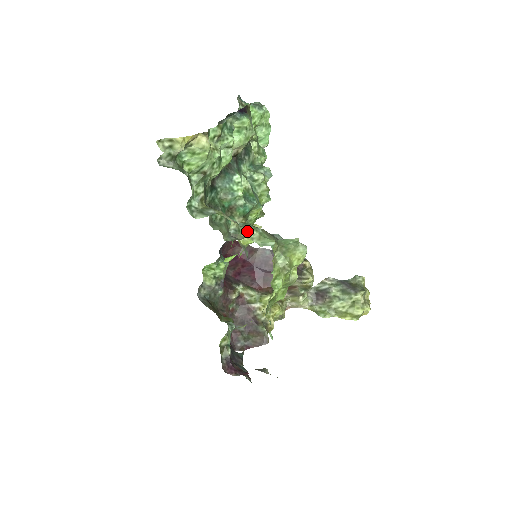
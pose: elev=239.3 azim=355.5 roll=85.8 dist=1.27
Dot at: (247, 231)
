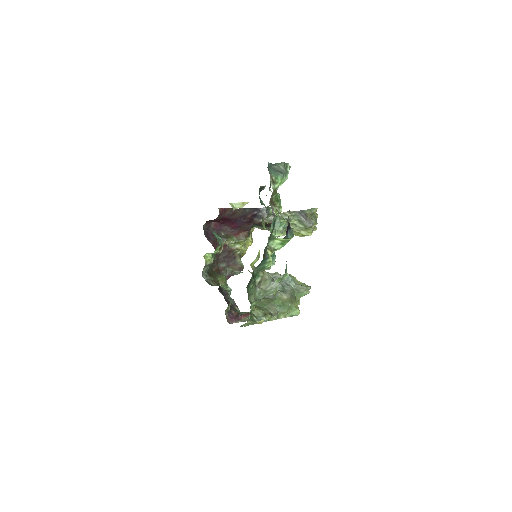
Dot at: (283, 314)
